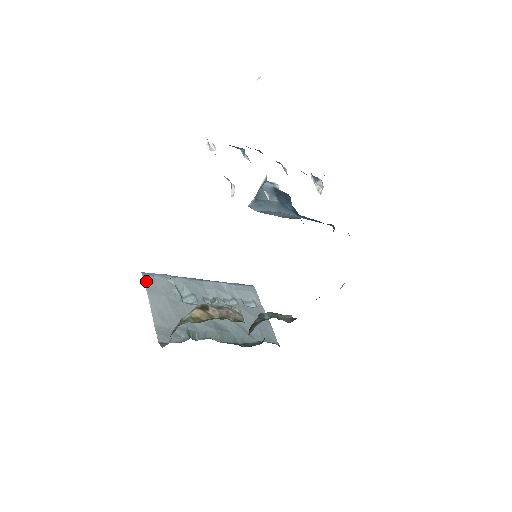
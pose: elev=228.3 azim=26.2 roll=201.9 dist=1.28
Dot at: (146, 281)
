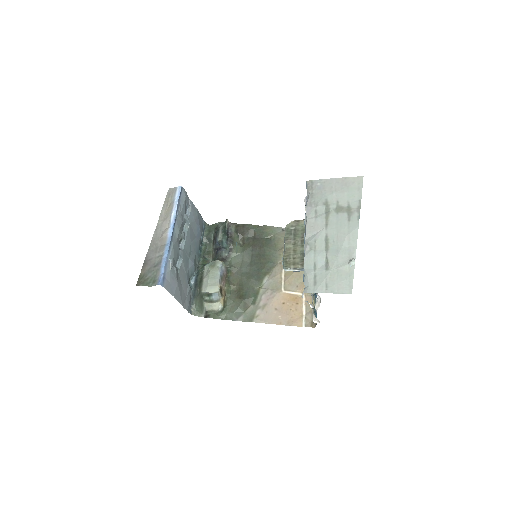
Dot at: (167, 289)
